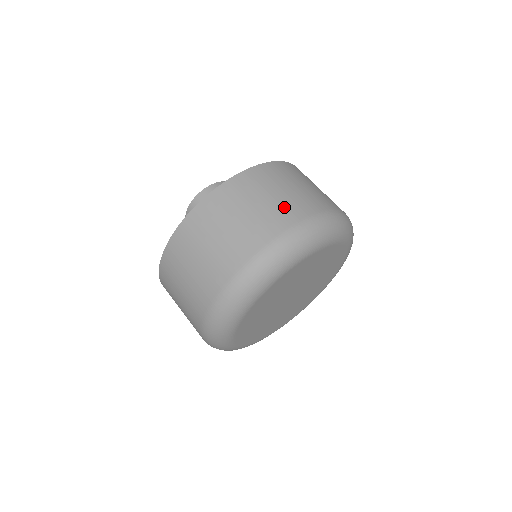
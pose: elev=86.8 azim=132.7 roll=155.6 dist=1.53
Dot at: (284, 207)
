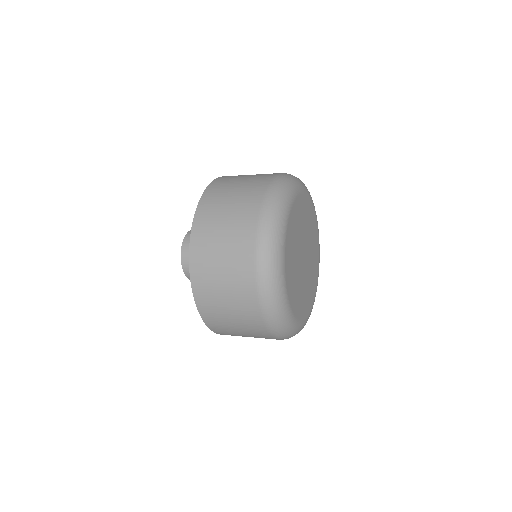
Dot at: (246, 195)
